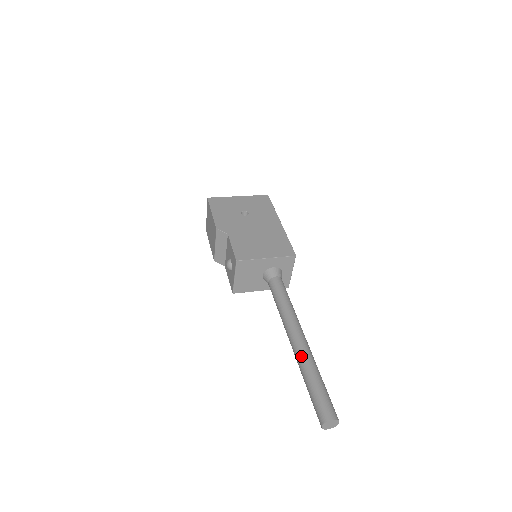
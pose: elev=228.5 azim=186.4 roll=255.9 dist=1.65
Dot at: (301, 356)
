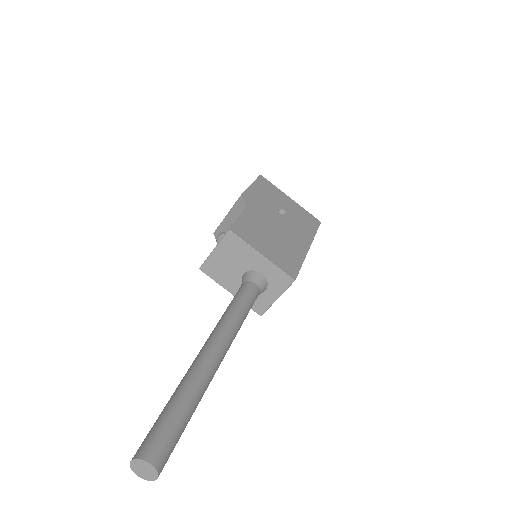
Dot at: (196, 367)
